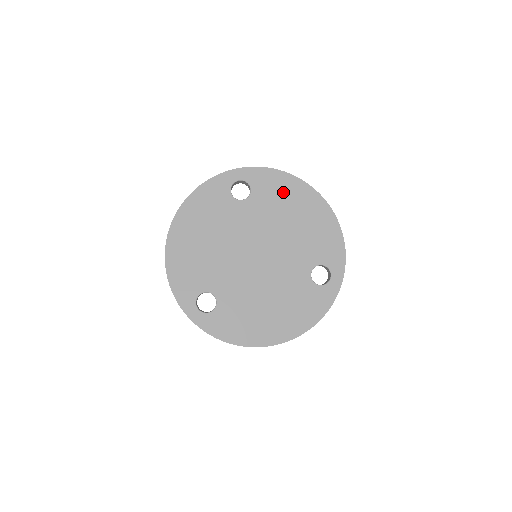
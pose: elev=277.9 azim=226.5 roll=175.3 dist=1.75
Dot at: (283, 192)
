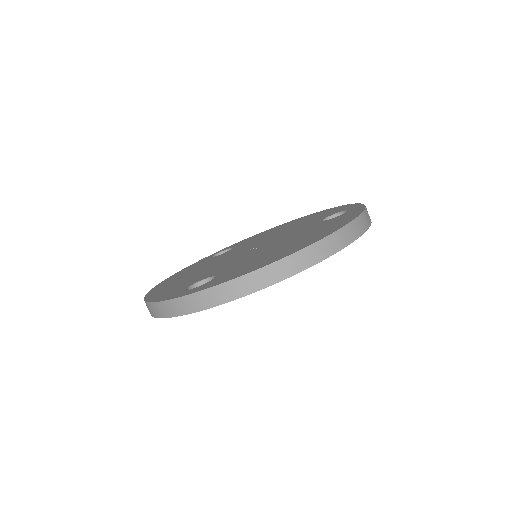
Dot at: occluded
